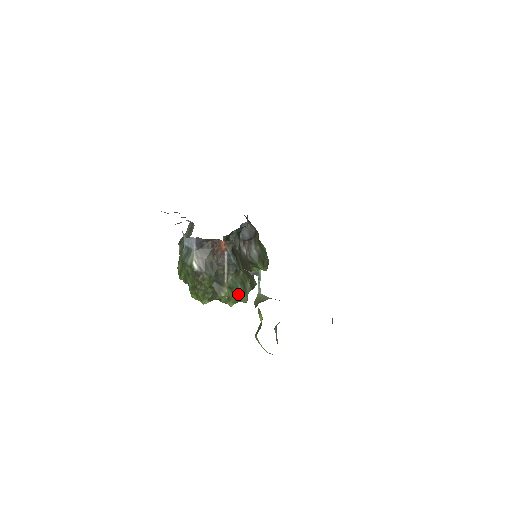
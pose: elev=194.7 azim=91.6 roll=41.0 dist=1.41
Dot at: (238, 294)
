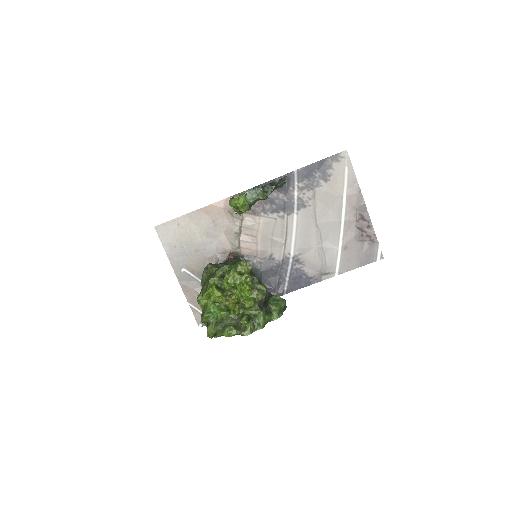
Dot at: occluded
